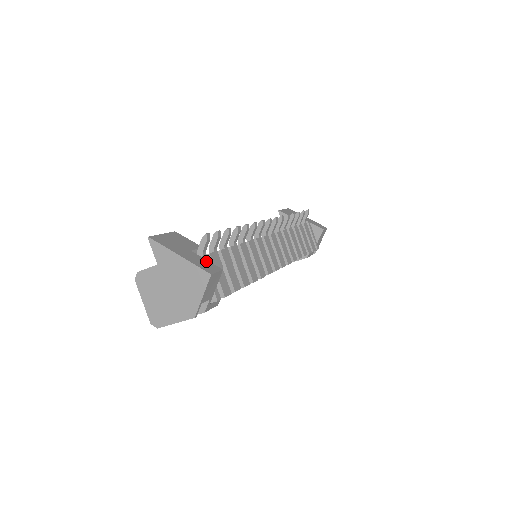
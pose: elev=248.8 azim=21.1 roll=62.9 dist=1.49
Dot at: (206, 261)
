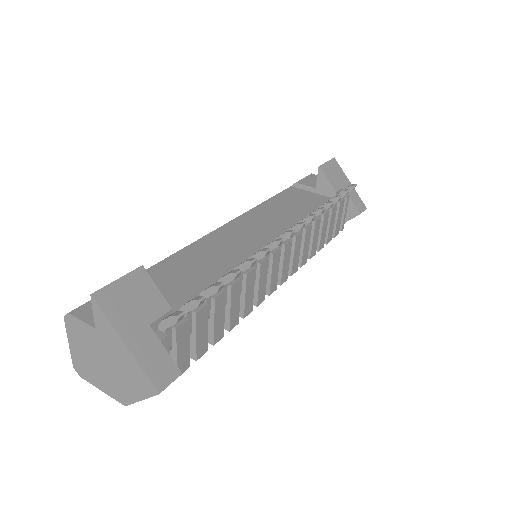
Dot at: (164, 354)
